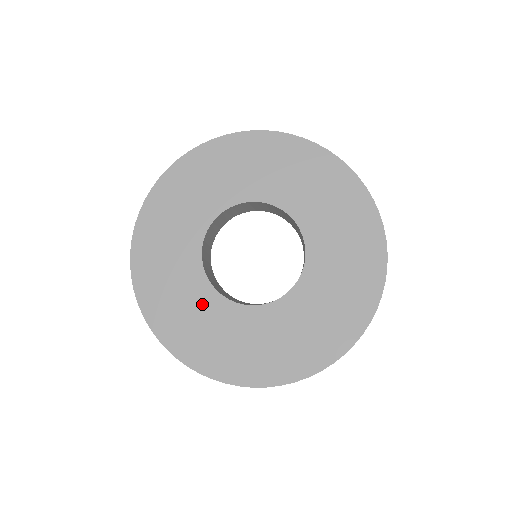
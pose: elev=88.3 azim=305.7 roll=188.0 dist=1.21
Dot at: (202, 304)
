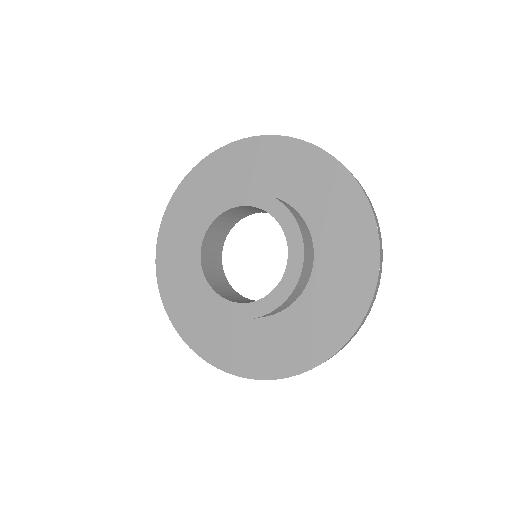
Dot at: occluded
